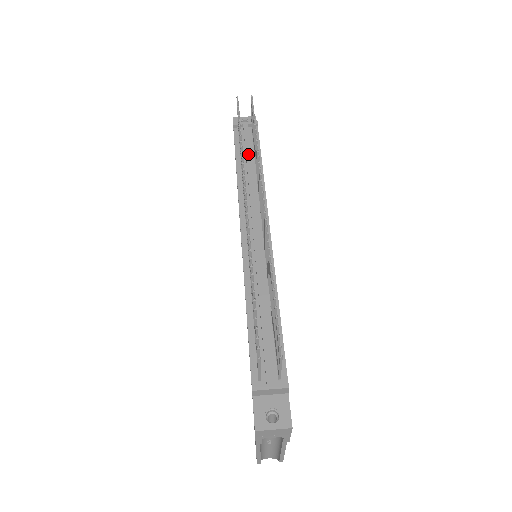
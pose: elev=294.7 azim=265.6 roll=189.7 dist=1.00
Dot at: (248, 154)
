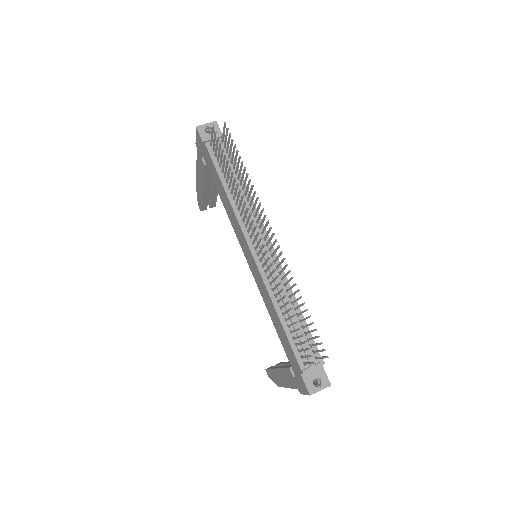
Dot at: (230, 172)
